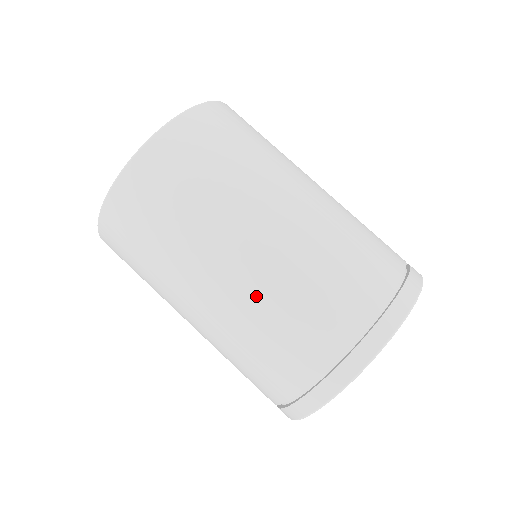
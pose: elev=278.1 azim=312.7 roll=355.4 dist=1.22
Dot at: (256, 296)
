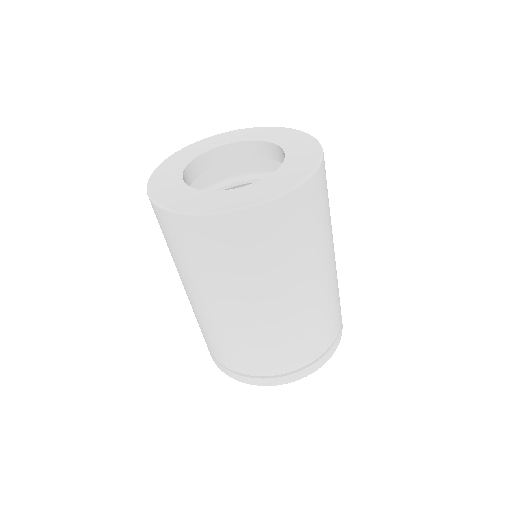
Dot at: (298, 319)
